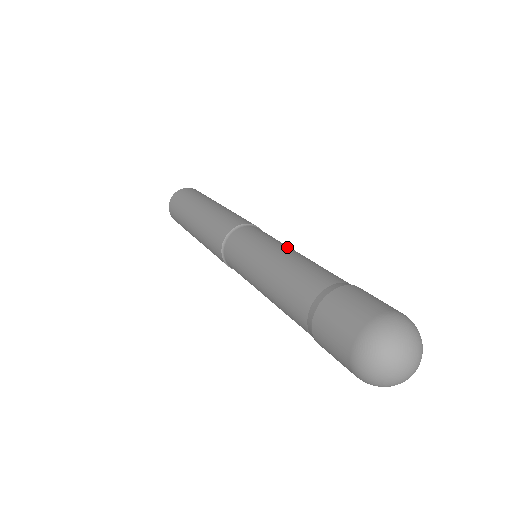
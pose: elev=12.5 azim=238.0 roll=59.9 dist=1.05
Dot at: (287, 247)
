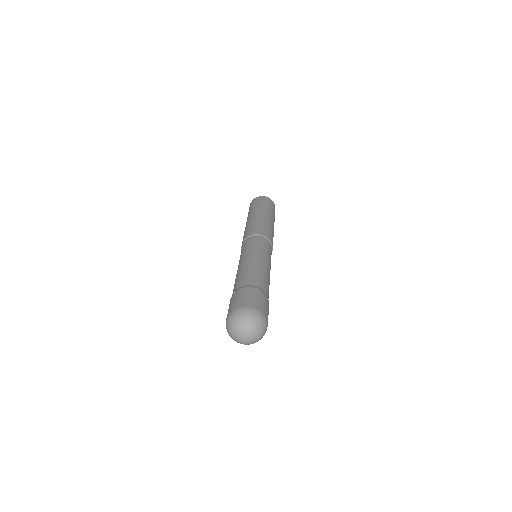
Dot at: (248, 256)
